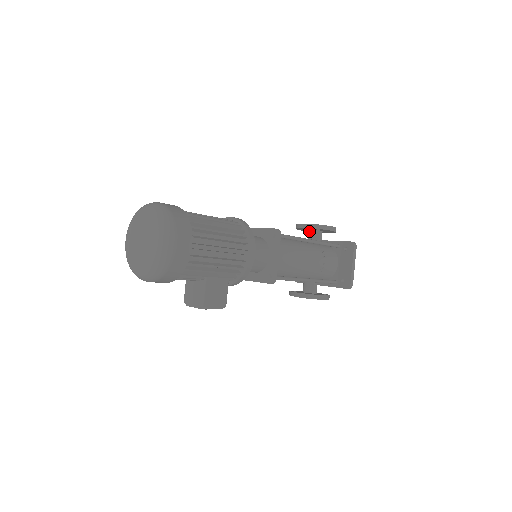
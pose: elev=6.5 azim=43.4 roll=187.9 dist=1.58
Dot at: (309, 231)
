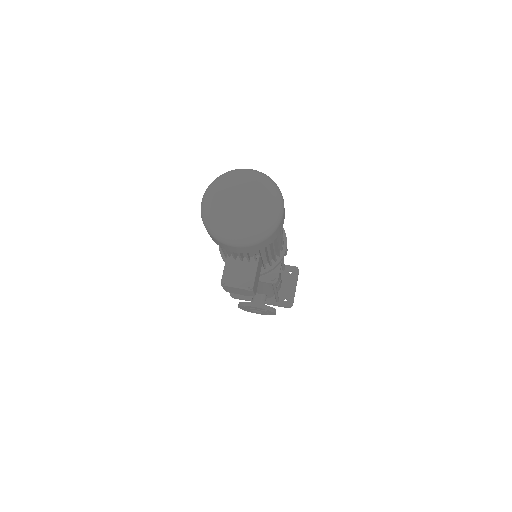
Dot at: occluded
